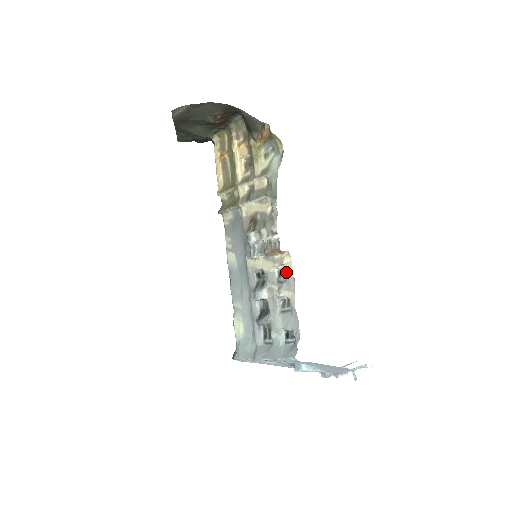
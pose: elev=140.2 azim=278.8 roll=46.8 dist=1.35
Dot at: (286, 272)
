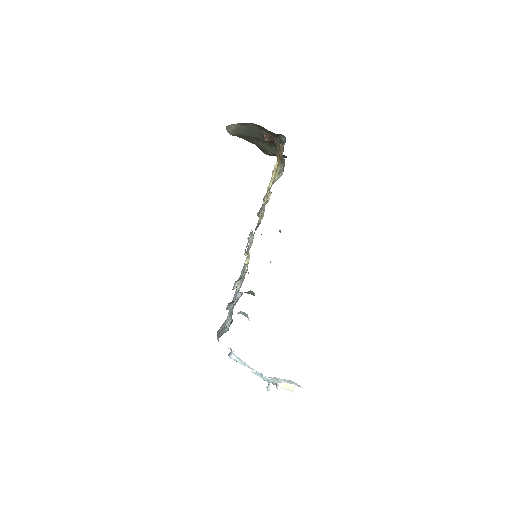
Dot at: occluded
